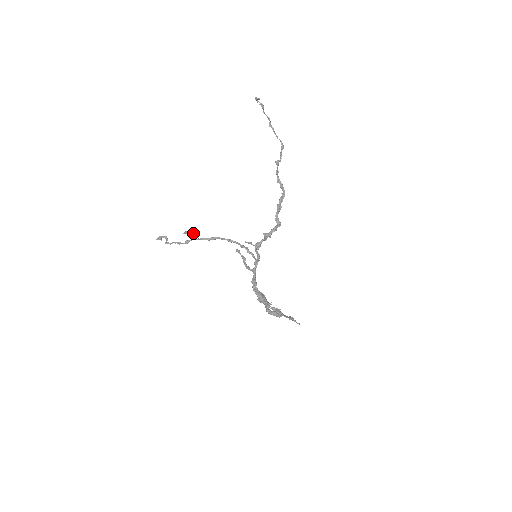
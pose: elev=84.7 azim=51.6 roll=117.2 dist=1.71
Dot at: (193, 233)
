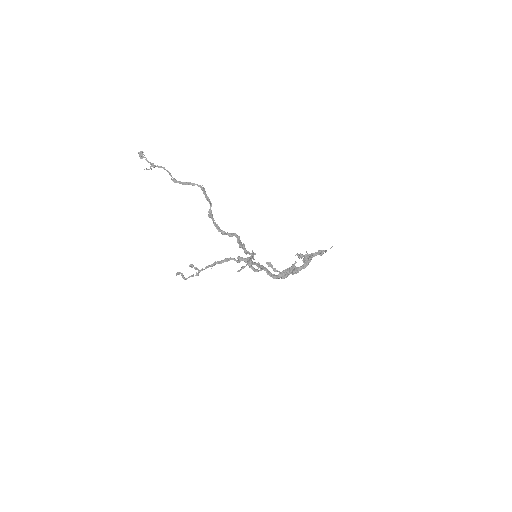
Dot at: (196, 268)
